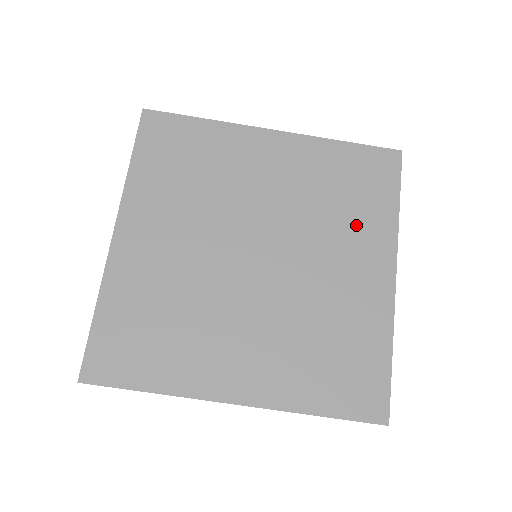
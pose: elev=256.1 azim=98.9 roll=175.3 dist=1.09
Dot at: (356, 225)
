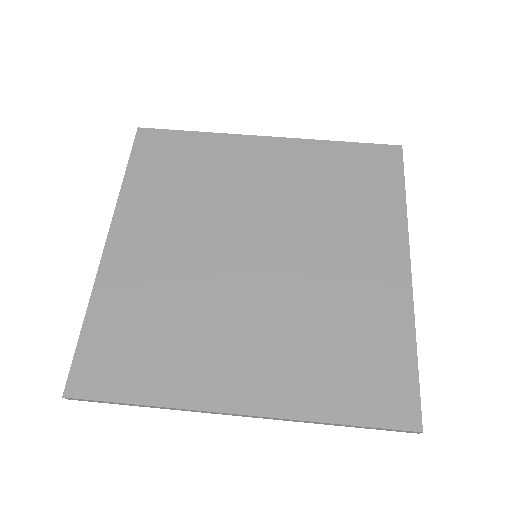
Dot at: (361, 218)
